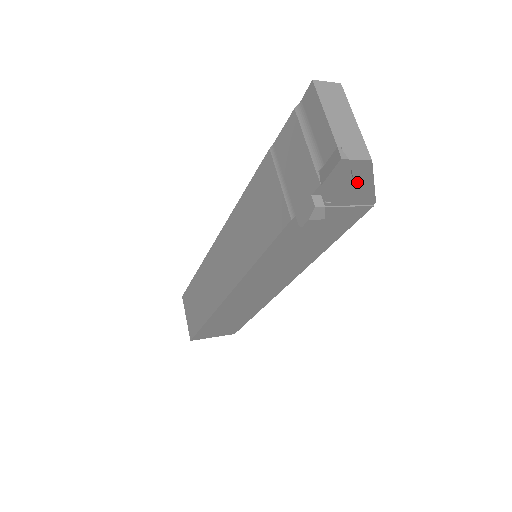
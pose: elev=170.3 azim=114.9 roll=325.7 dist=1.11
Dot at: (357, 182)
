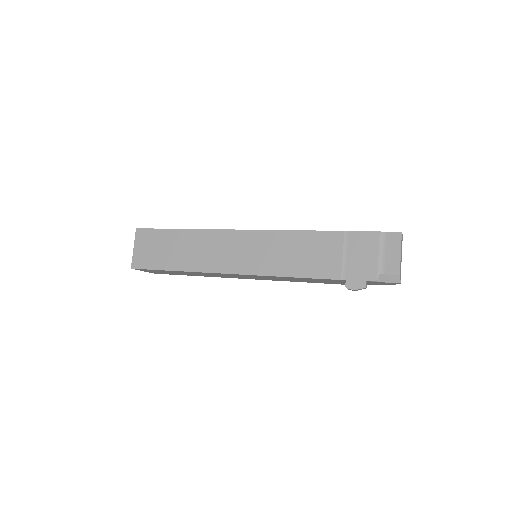
Dot at: occluded
